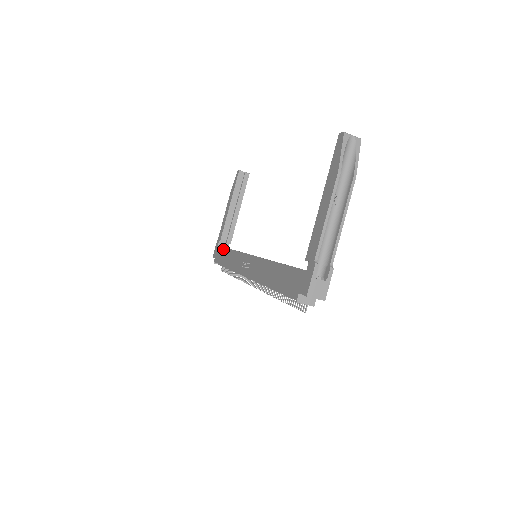
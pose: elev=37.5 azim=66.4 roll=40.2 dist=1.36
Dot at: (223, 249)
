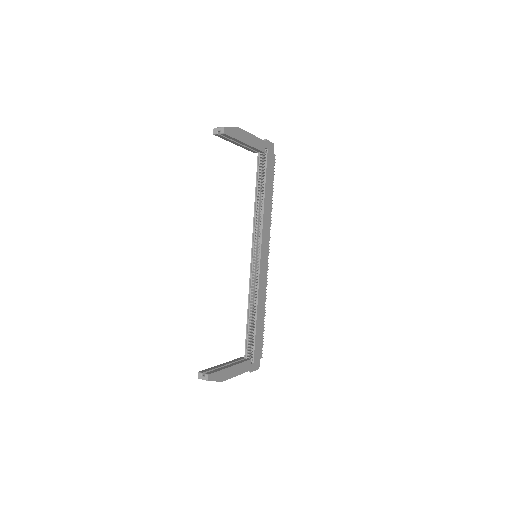
Dot at: (257, 176)
